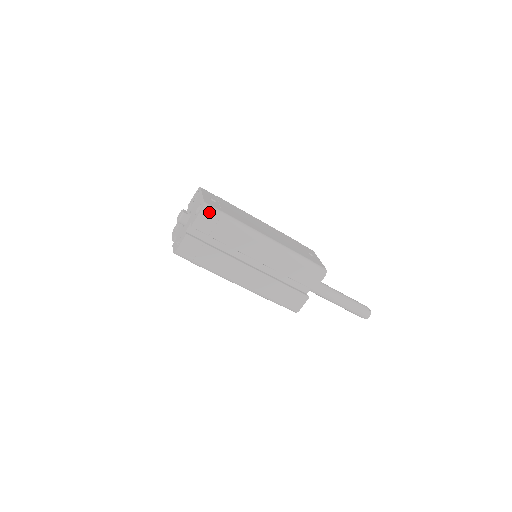
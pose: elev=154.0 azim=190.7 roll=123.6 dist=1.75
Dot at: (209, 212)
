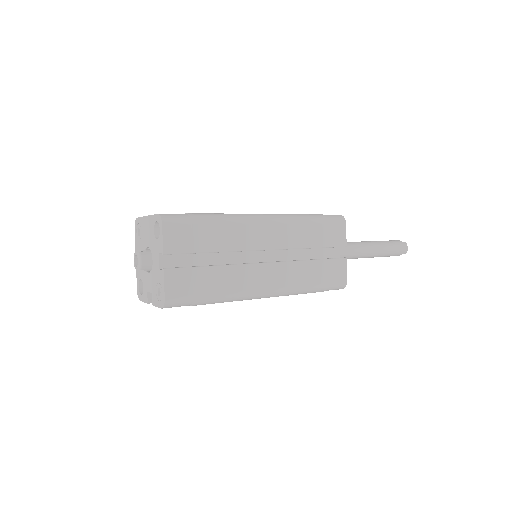
Dot at: (173, 221)
